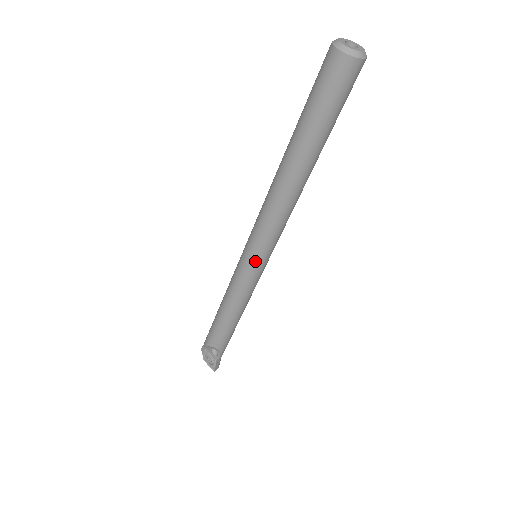
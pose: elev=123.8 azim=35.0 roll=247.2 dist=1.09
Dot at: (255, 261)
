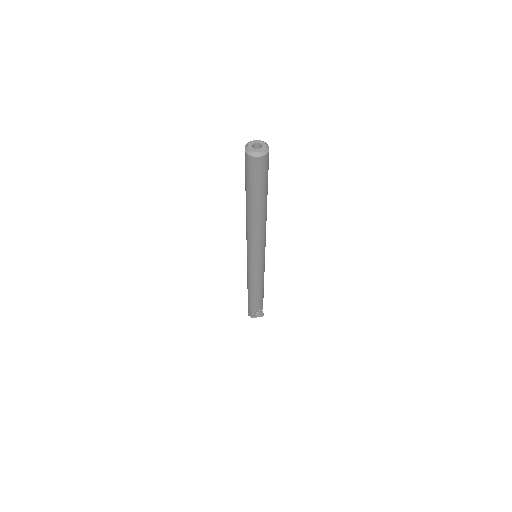
Dot at: (262, 260)
